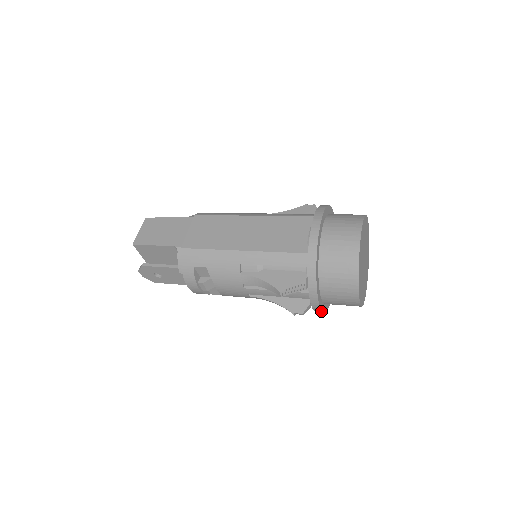
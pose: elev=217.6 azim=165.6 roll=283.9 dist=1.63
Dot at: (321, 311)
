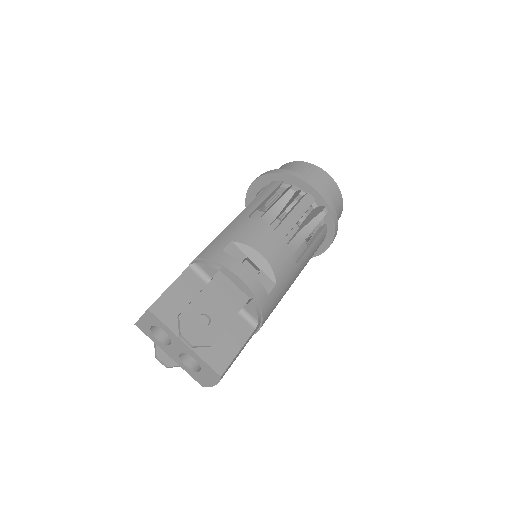
Dot at: (330, 201)
